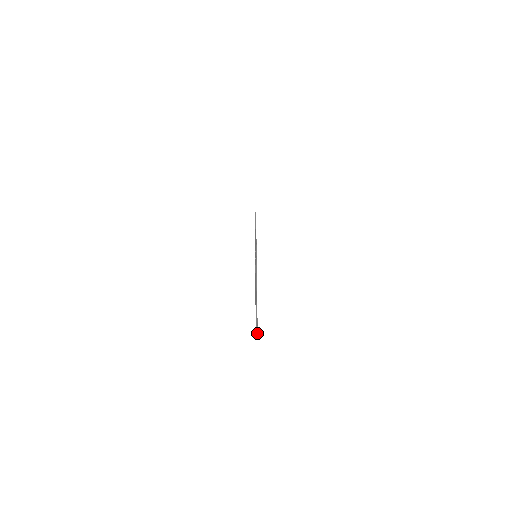
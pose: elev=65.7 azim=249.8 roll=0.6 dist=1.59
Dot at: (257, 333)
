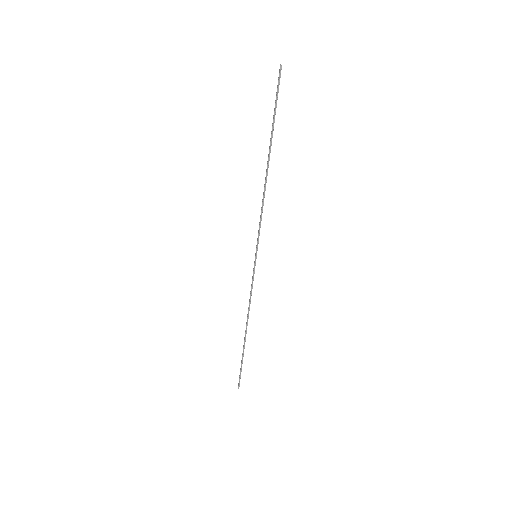
Dot at: occluded
